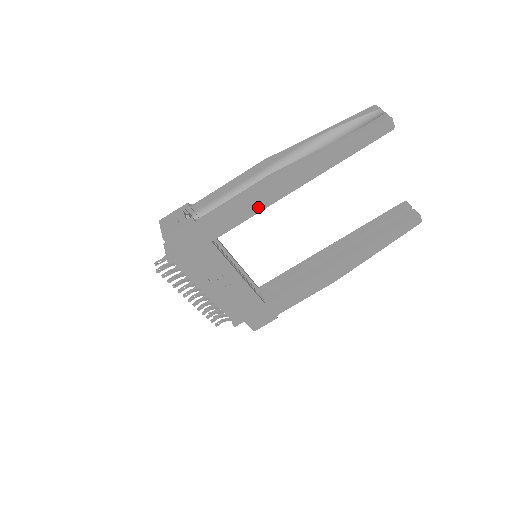
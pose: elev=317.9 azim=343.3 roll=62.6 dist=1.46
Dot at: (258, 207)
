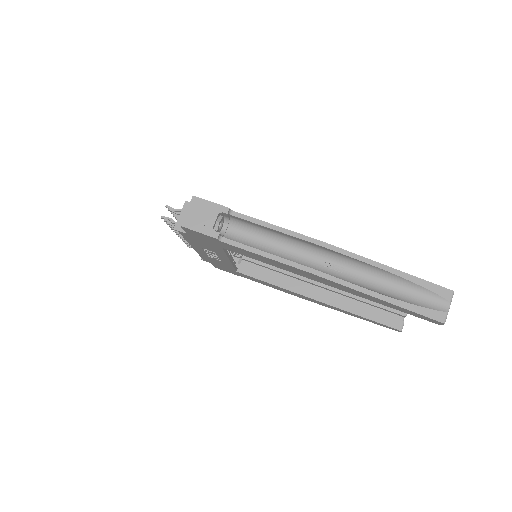
Dot at: (280, 267)
